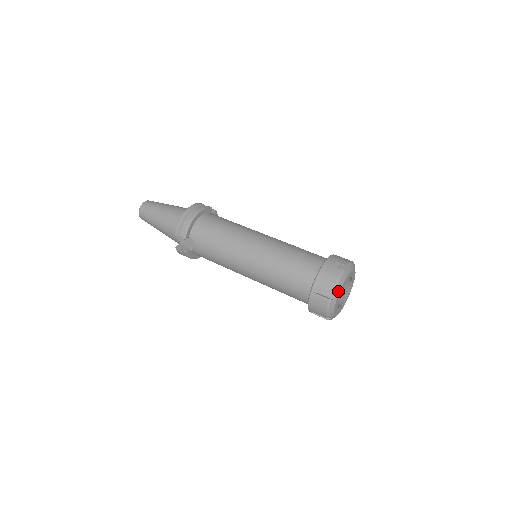
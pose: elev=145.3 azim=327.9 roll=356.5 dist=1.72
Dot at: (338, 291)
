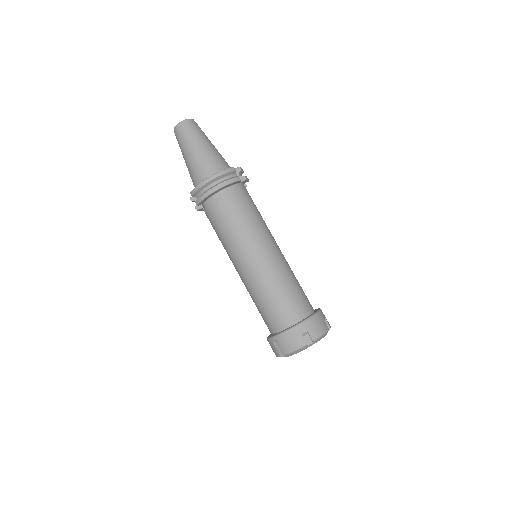
Dot at: (291, 355)
